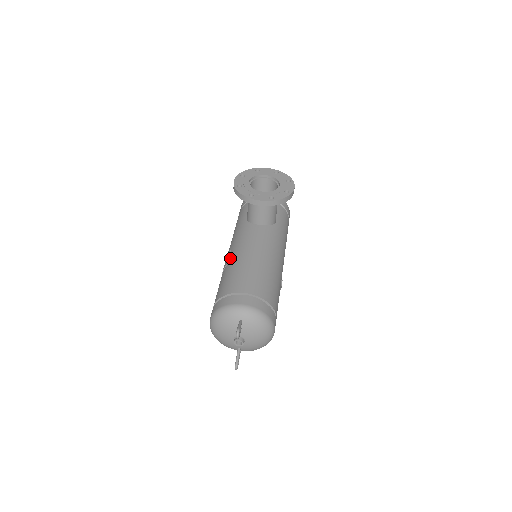
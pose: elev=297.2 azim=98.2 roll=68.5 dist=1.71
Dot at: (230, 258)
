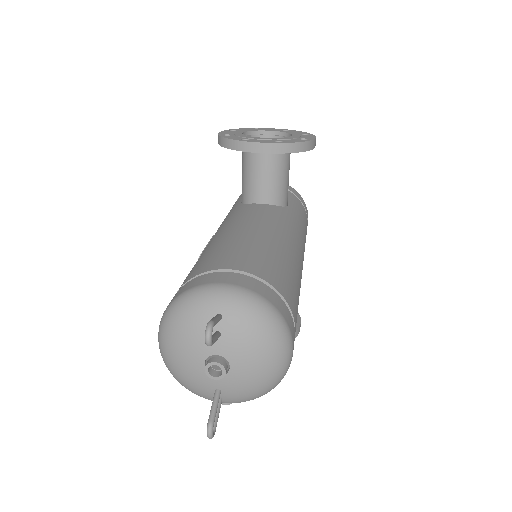
Dot at: (209, 242)
